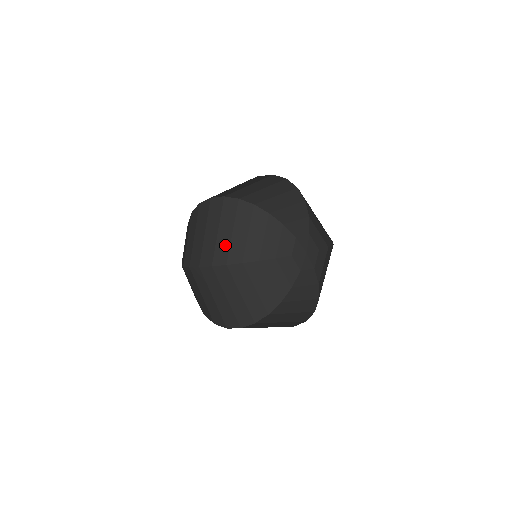
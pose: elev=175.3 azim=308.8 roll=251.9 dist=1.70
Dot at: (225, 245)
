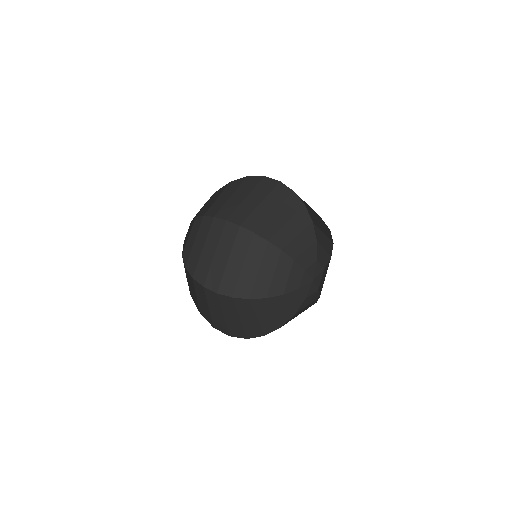
Dot at: (236, 324)
